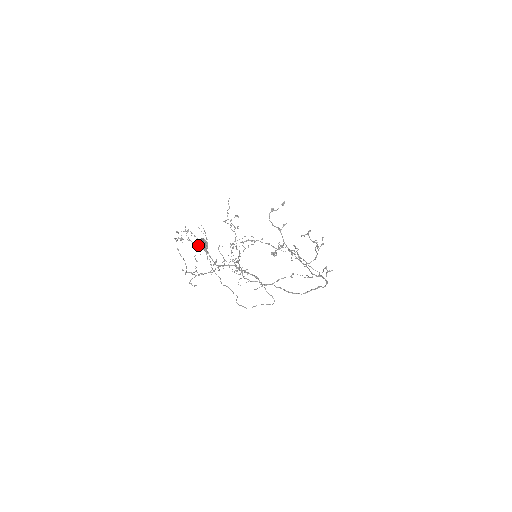
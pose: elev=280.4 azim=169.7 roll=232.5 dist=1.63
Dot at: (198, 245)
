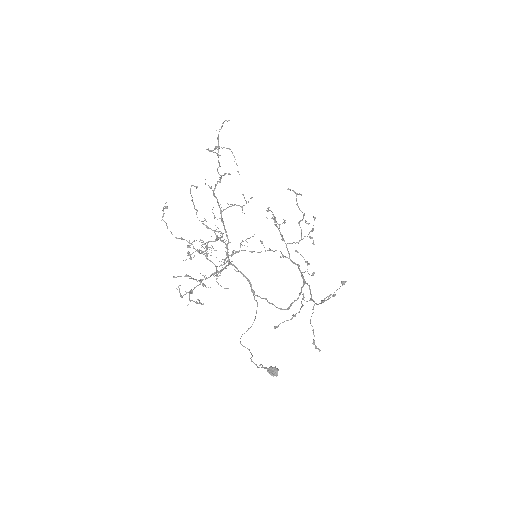
Dot at: (207, 259)
